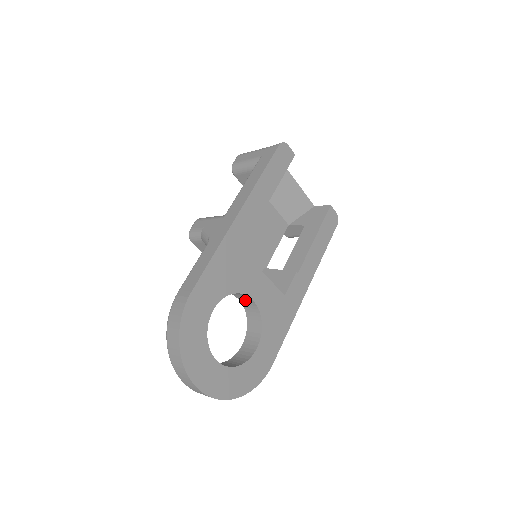
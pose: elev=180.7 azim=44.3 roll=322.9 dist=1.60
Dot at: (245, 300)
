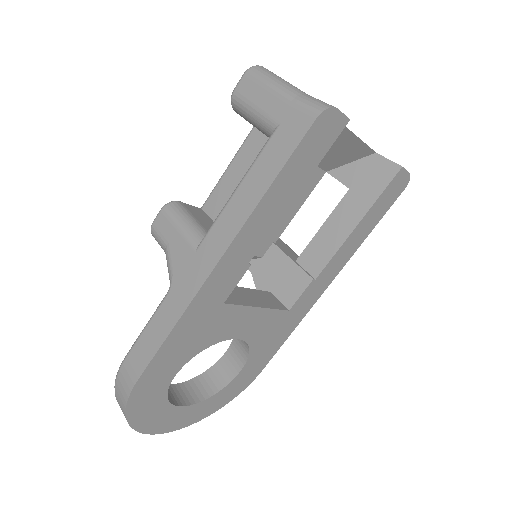
Dot at: occluded
